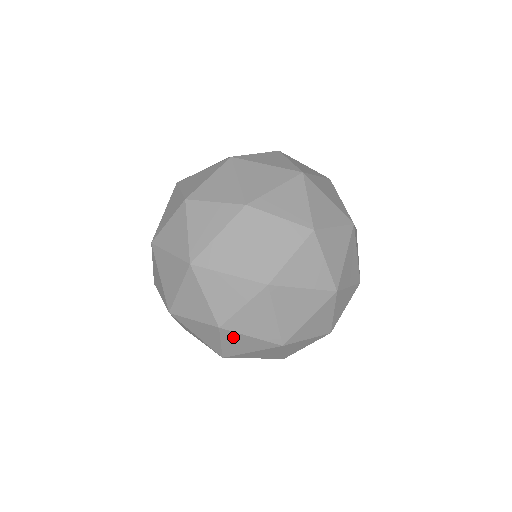
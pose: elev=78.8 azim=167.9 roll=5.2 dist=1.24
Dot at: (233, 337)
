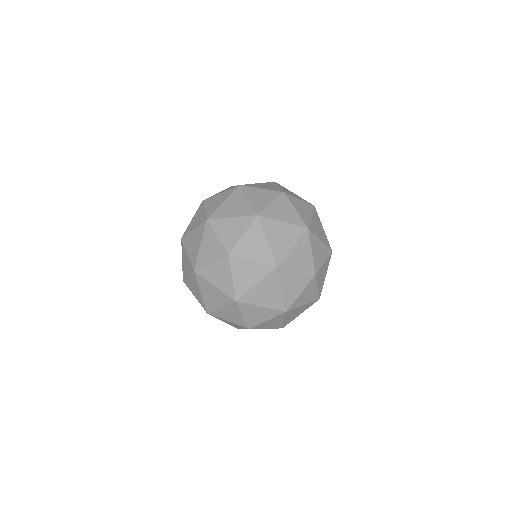
Dot at: (320, 274)
